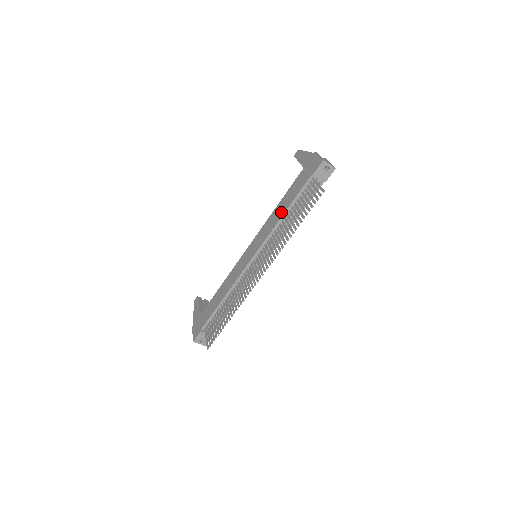
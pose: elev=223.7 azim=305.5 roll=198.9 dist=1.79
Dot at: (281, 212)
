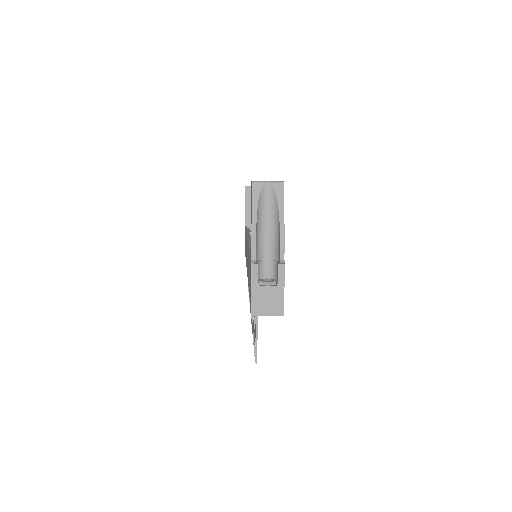
Dot at: occluded
